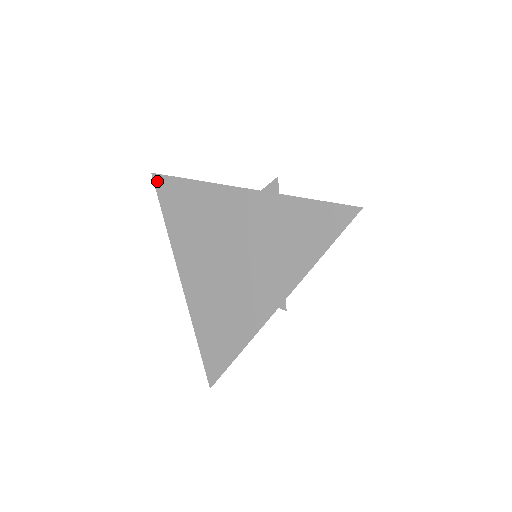
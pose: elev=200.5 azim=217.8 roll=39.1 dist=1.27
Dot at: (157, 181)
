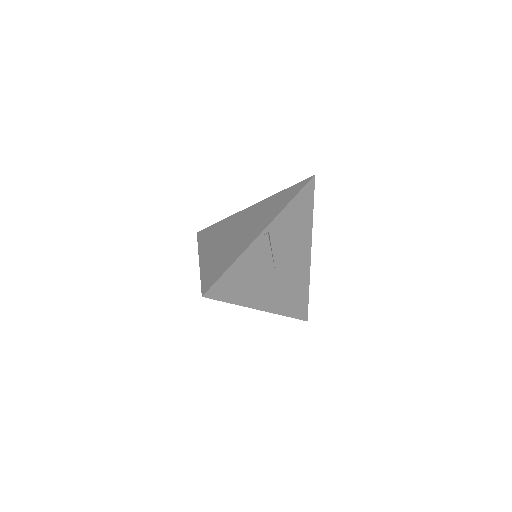
Dot at: (199, 233)
